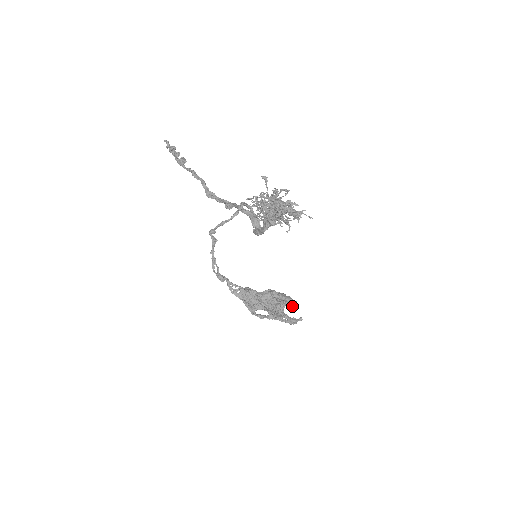
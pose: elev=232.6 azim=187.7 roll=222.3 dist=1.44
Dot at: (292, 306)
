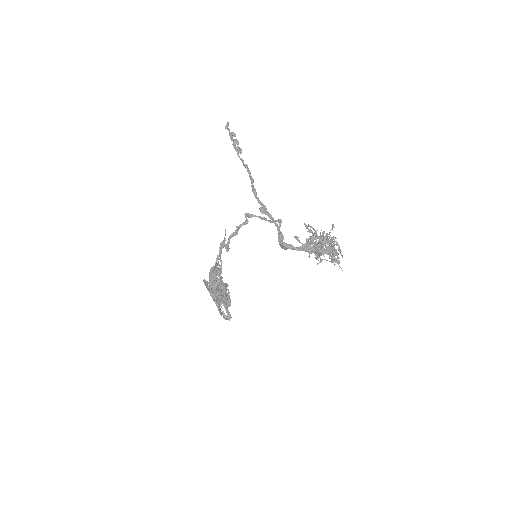
Dot at: occluded
